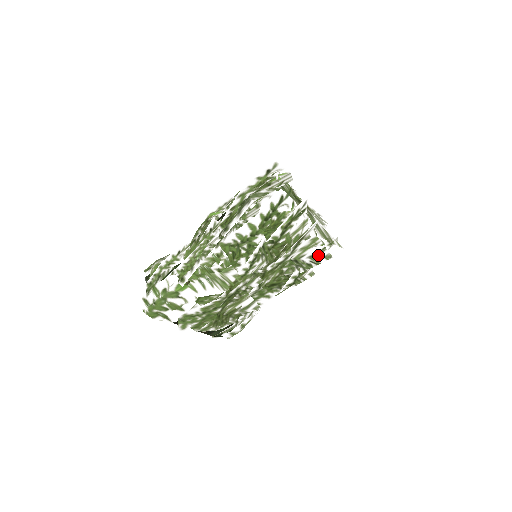
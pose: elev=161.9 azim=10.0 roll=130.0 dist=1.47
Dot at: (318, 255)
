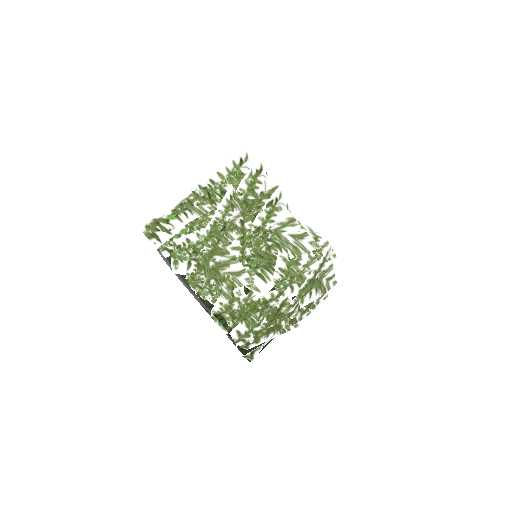
Dot at: (301, 238)
